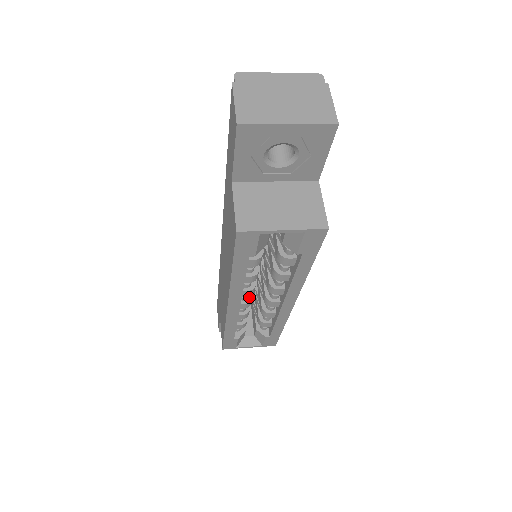
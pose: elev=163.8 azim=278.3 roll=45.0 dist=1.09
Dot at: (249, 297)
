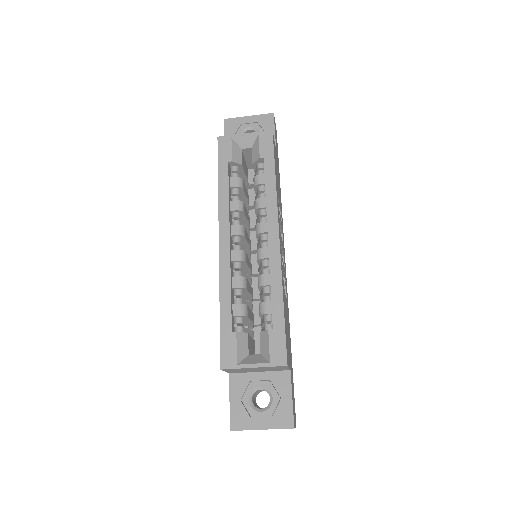
Dot at: (242, 252)
